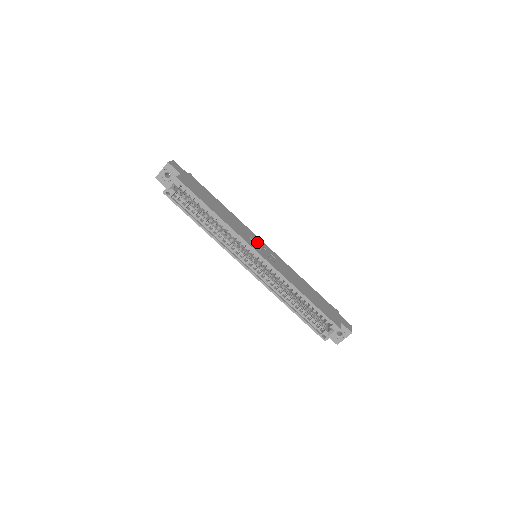
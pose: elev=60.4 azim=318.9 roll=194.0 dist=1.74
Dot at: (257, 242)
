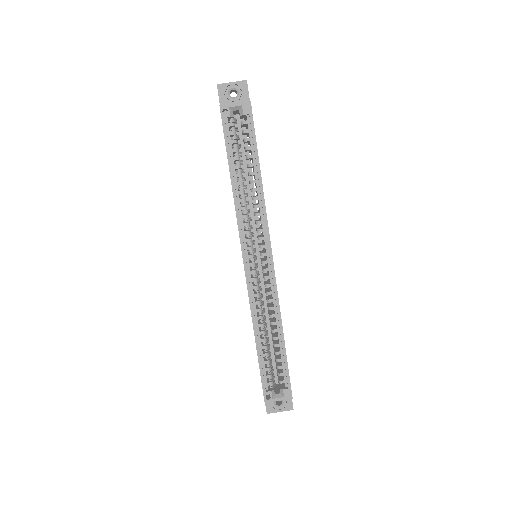
Dot at: occluded
